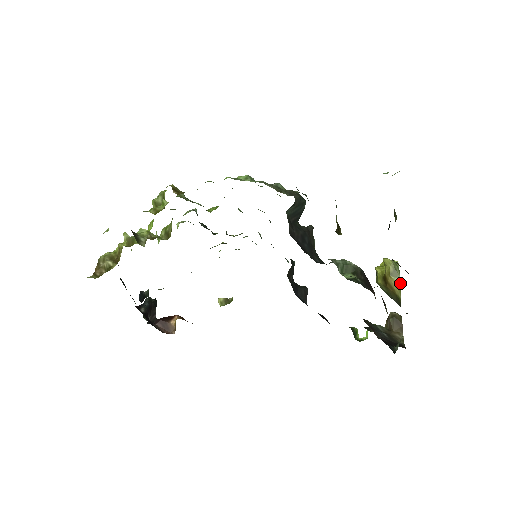
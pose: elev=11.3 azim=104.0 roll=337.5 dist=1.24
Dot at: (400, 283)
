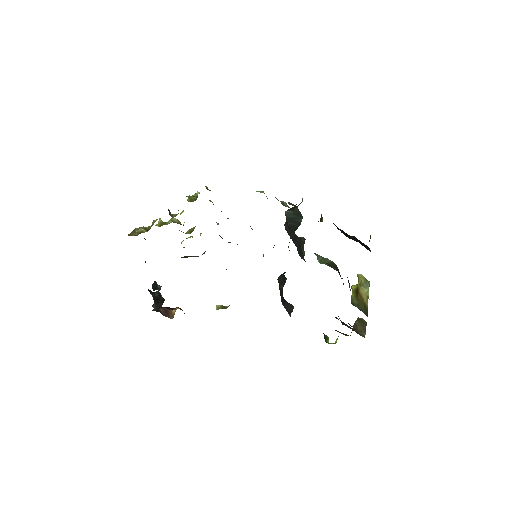
Dot at: occluded
